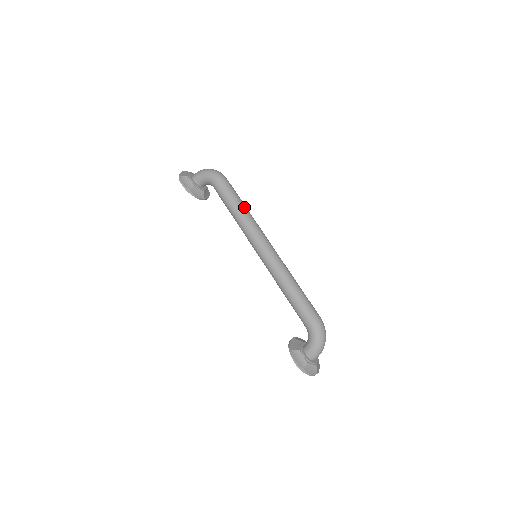
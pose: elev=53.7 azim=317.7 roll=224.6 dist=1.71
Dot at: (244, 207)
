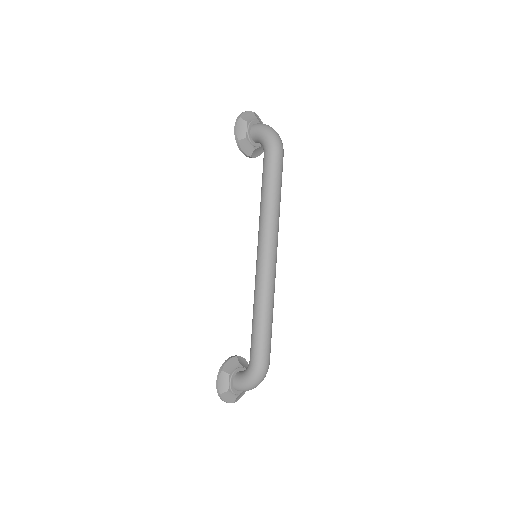
Dot at: (277, 200)
